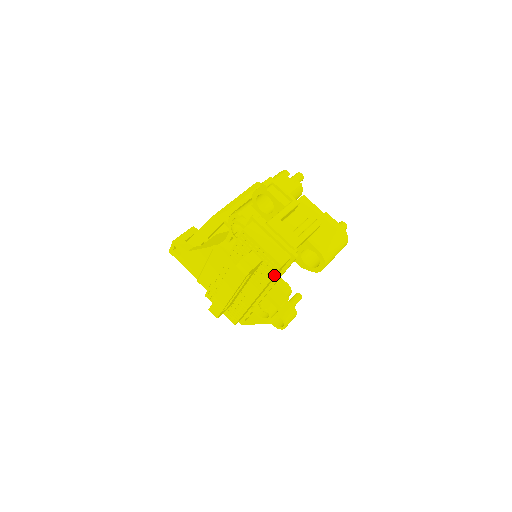
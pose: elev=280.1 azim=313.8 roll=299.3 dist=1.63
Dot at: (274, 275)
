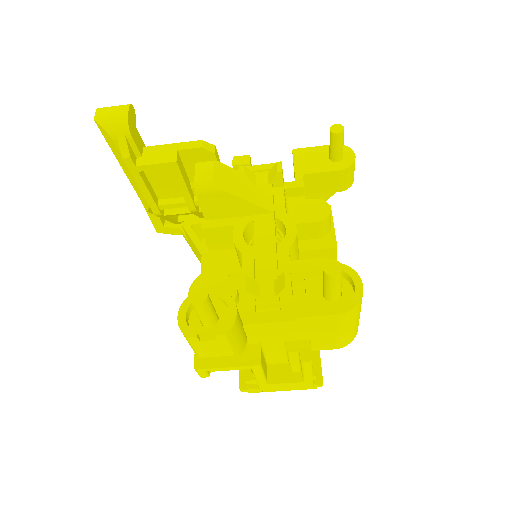
Dot at: occluded
